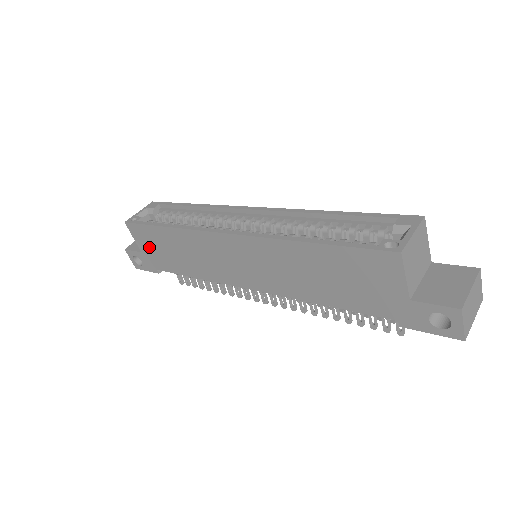
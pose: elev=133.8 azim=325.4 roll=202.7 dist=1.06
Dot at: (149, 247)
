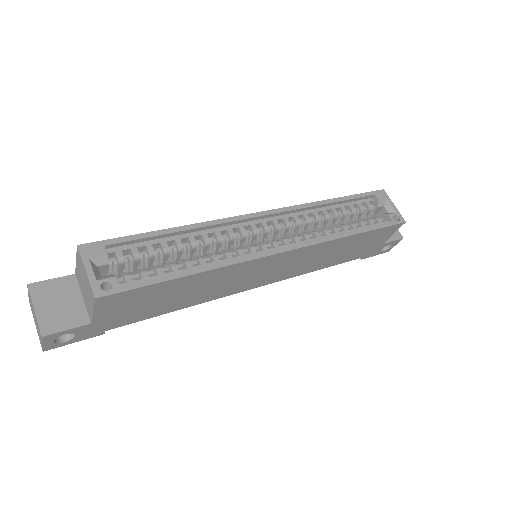
Dot at: (122, 310)
